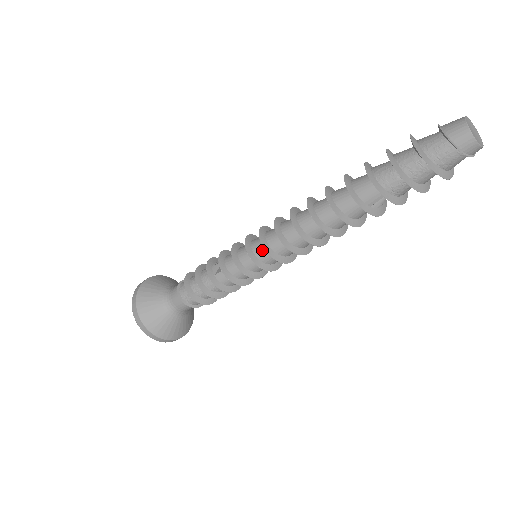
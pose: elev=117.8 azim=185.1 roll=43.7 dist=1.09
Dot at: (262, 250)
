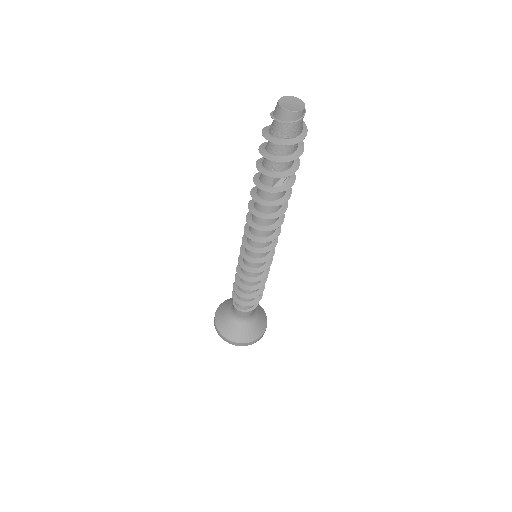
Dot at: occluded
